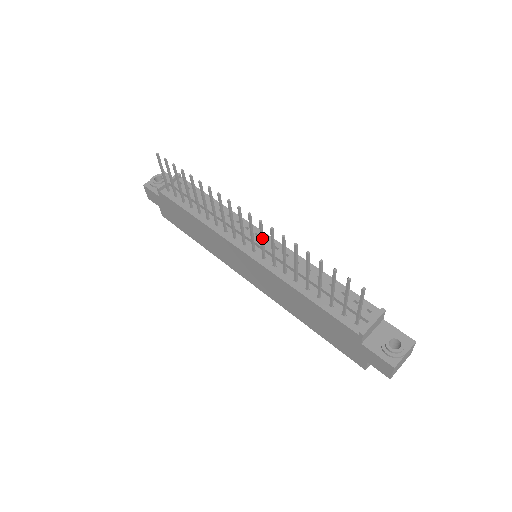
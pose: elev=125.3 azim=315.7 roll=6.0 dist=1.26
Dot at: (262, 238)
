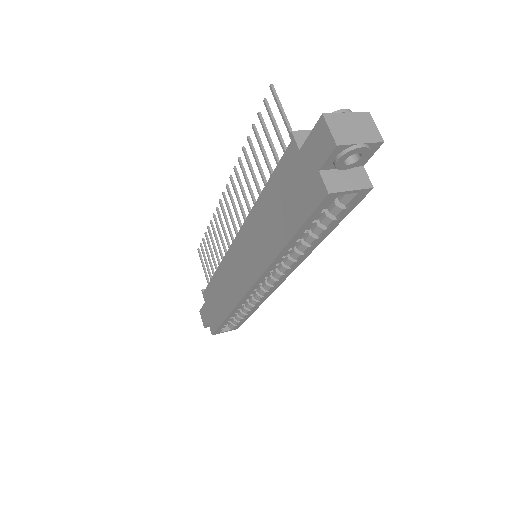
Dot at: (237, 197)
